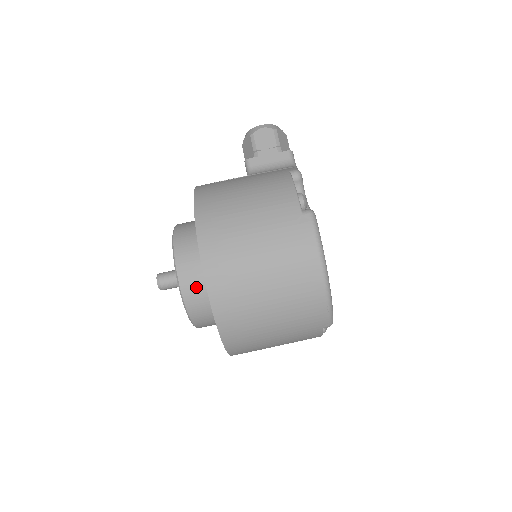
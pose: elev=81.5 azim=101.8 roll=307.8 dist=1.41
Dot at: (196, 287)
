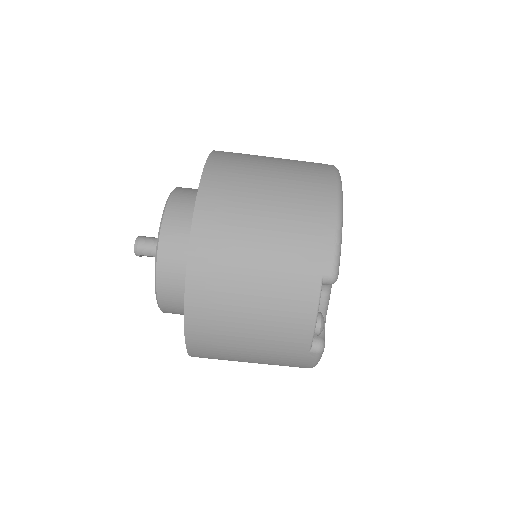
Dot at: (185, 206)
